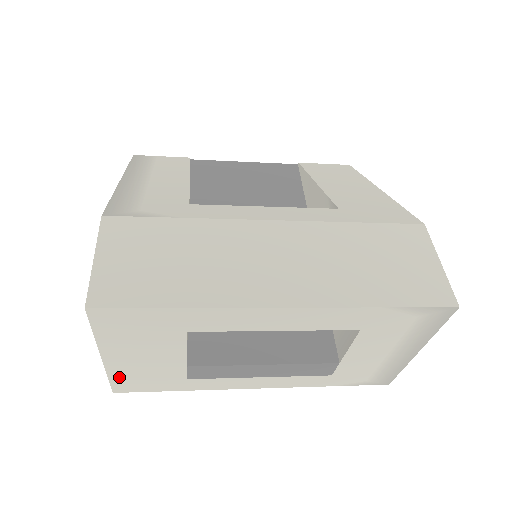
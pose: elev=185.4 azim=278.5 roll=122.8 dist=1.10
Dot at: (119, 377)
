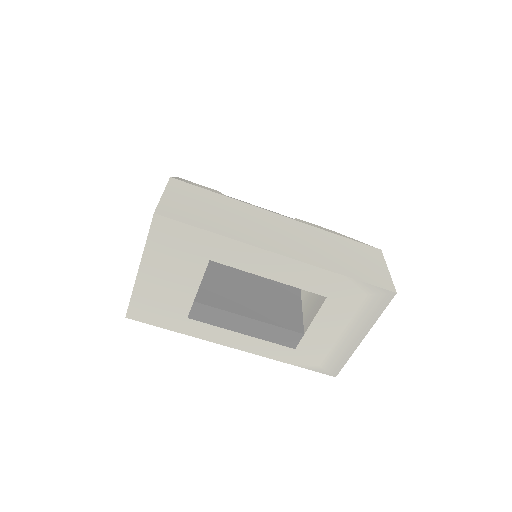
Dot at: (139, 298)
